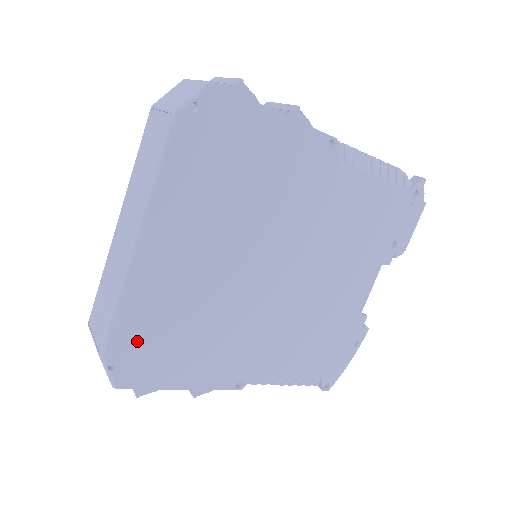
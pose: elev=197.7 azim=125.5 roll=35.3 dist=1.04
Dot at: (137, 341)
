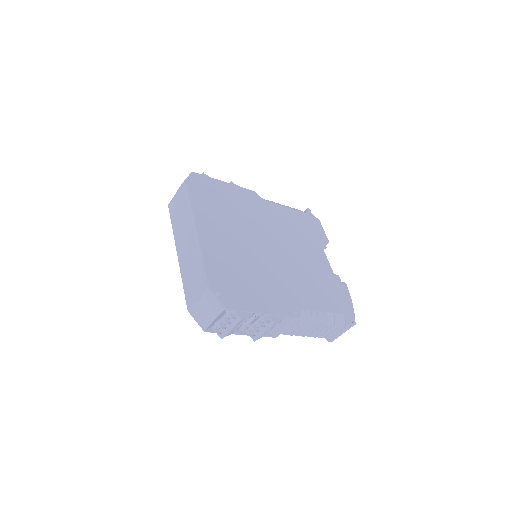
Dot at: (222, 280)
